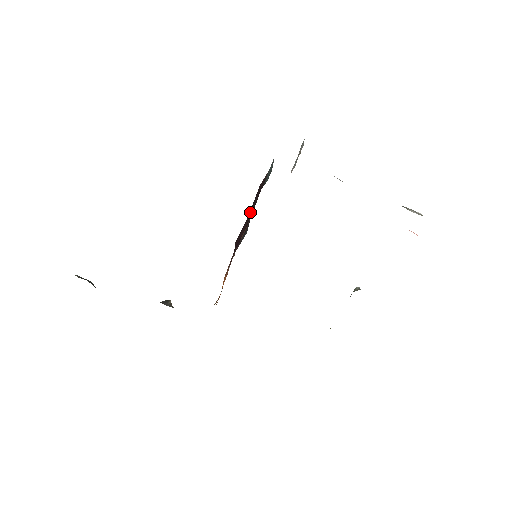
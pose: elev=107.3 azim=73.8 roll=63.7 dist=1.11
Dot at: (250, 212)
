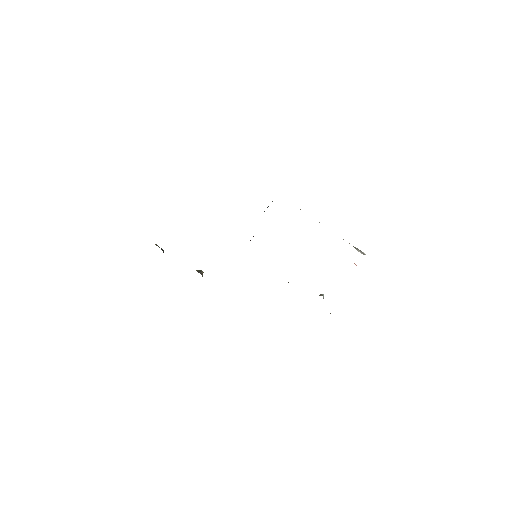
Dot at: occluded
